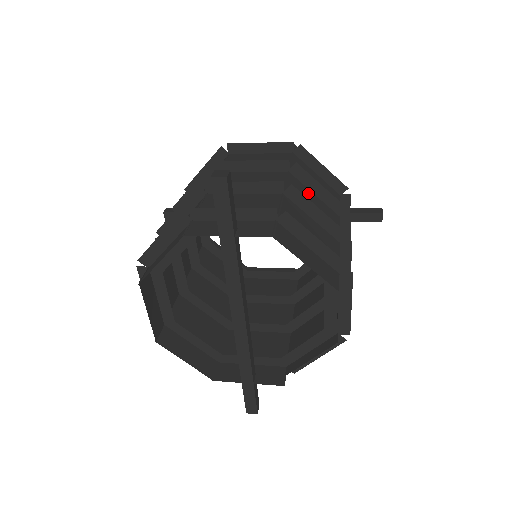
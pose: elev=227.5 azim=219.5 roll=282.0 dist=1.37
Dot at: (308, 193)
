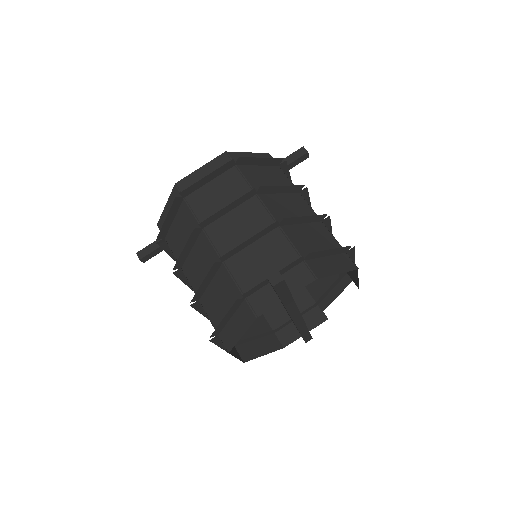
Dot at: (277, 199)
